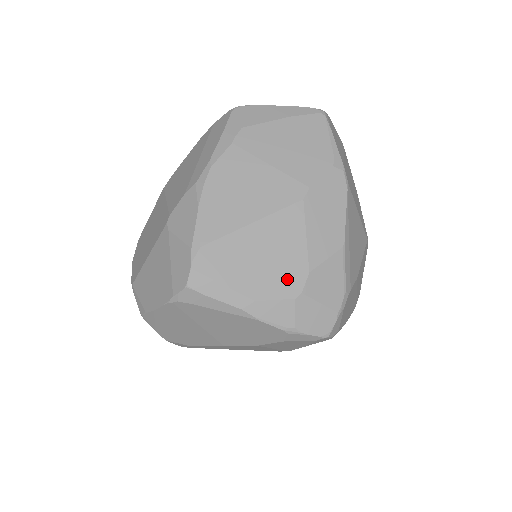
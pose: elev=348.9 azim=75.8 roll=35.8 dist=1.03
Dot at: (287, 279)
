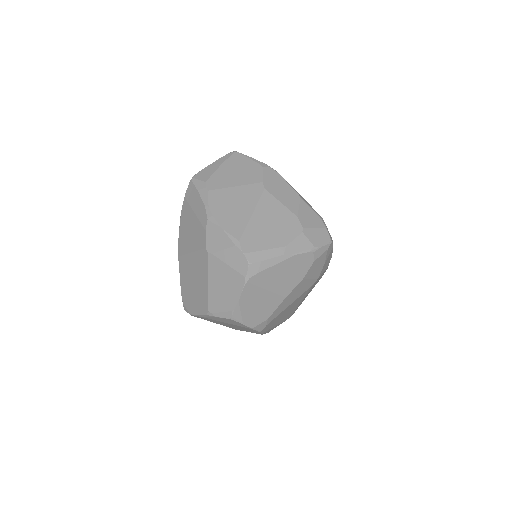
Dot at: (291, 227)
